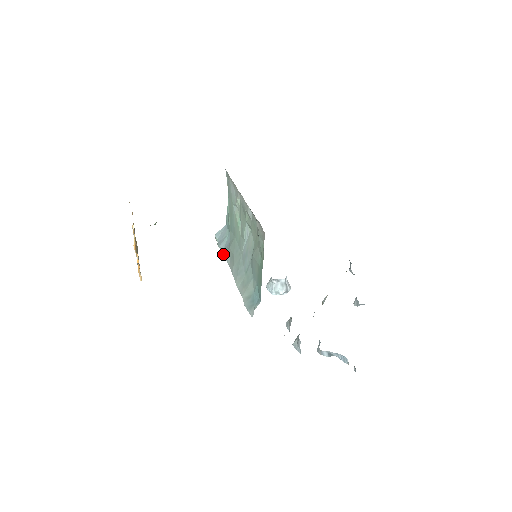
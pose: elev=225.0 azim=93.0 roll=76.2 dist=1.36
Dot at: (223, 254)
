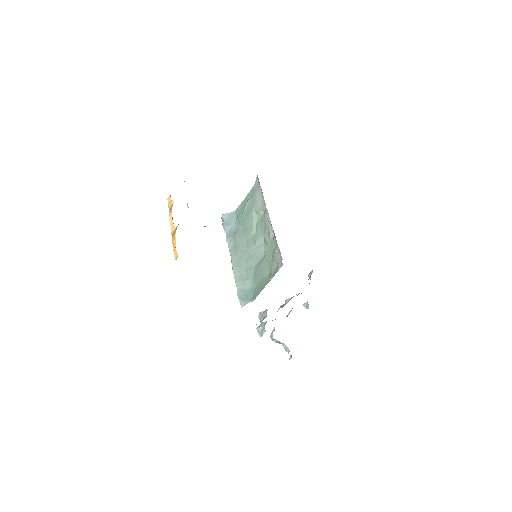
Dot at: (226, 237)
